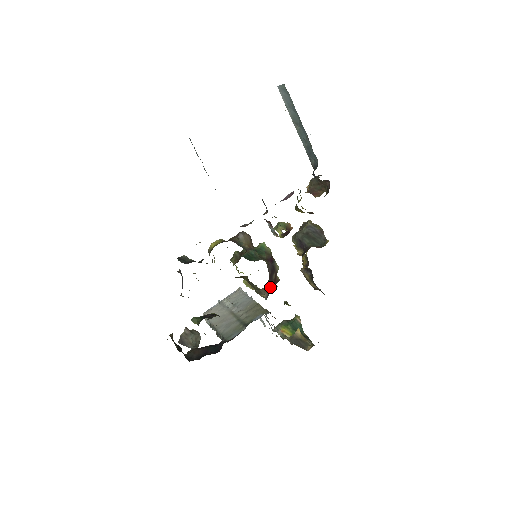
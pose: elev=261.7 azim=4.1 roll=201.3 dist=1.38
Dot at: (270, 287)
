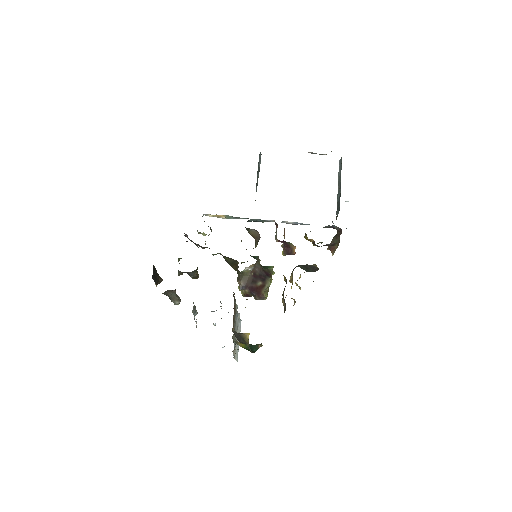
Dot at: (250, 283)
